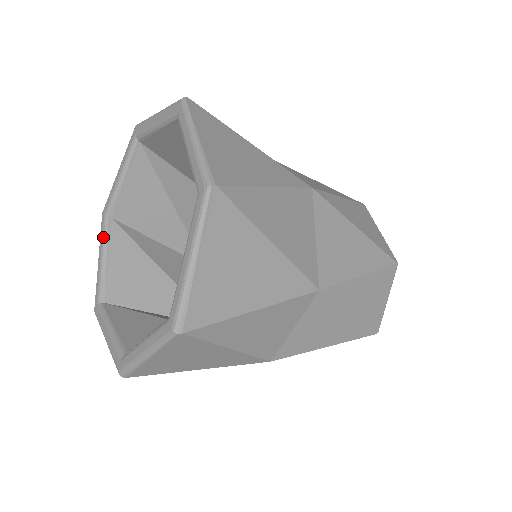
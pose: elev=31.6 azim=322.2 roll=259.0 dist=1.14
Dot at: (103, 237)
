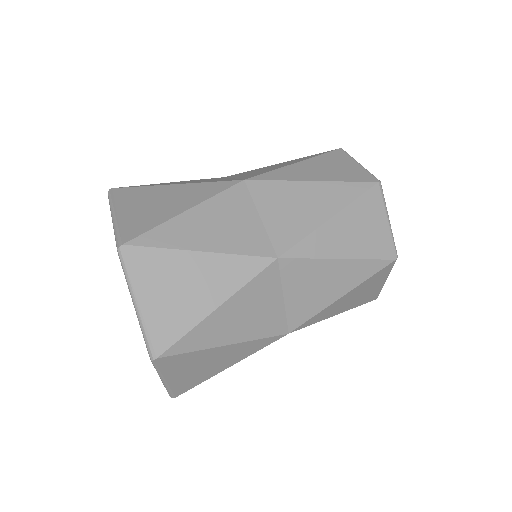
Dot at: occluded
